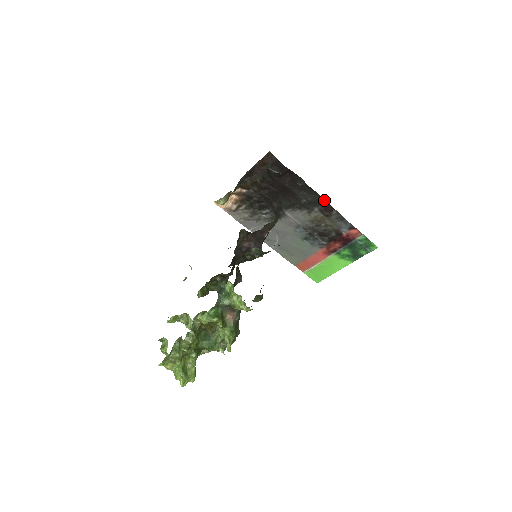
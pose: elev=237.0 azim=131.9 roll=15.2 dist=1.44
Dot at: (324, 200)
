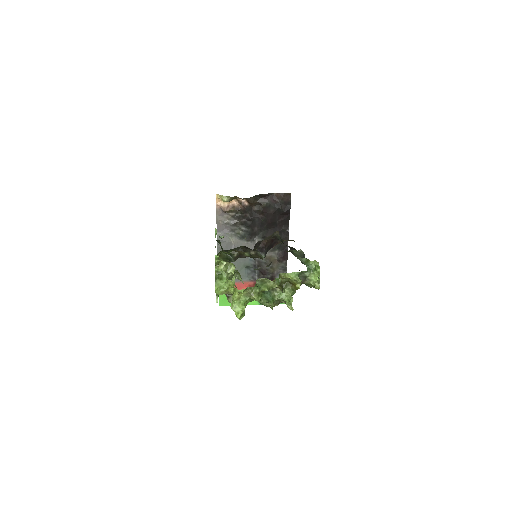
Dot at: occluded
